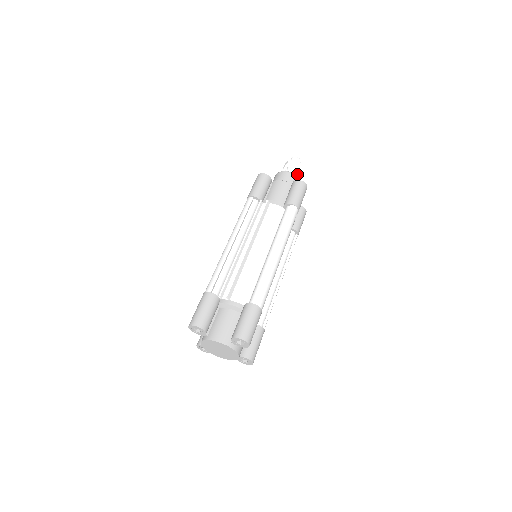
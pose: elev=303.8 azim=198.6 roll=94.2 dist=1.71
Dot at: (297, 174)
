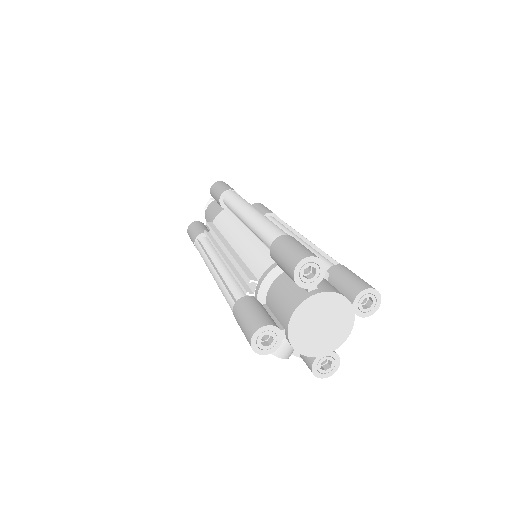
Dot at: occluded
